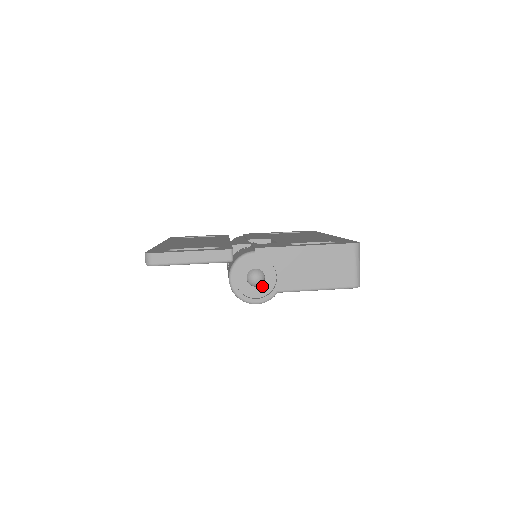
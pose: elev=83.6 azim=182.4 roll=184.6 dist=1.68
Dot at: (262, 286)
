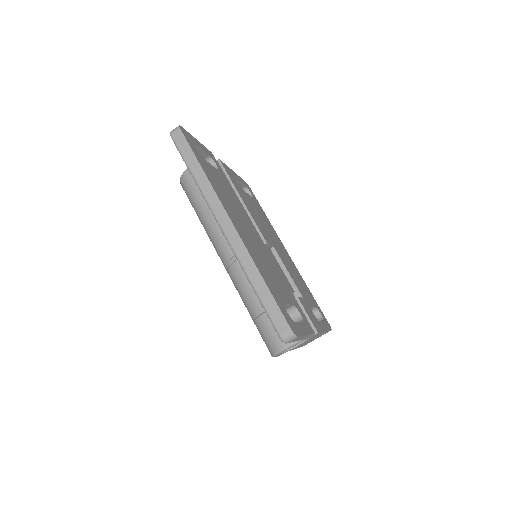
Dot at: occluded
